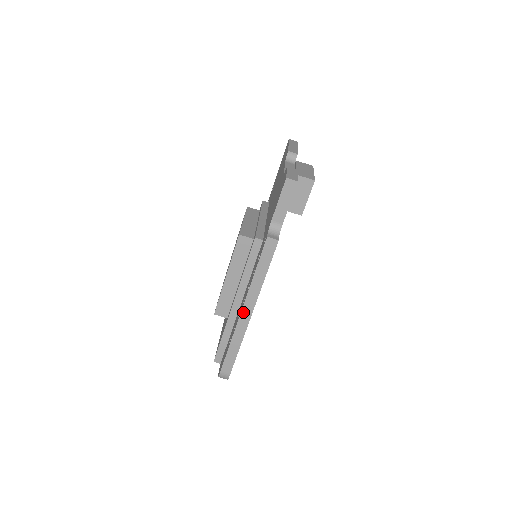
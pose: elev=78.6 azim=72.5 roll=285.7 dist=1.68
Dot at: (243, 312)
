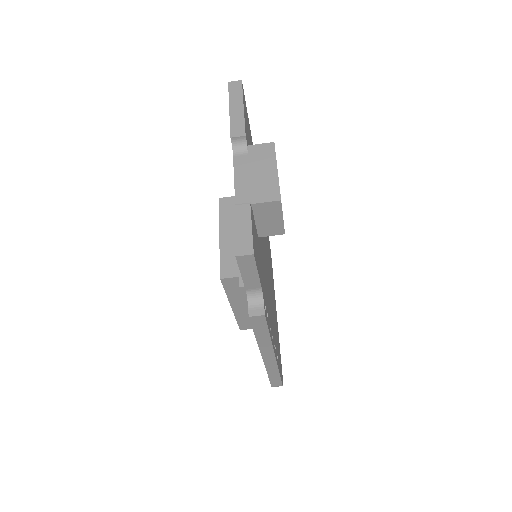
Dot at: (265, 359)
